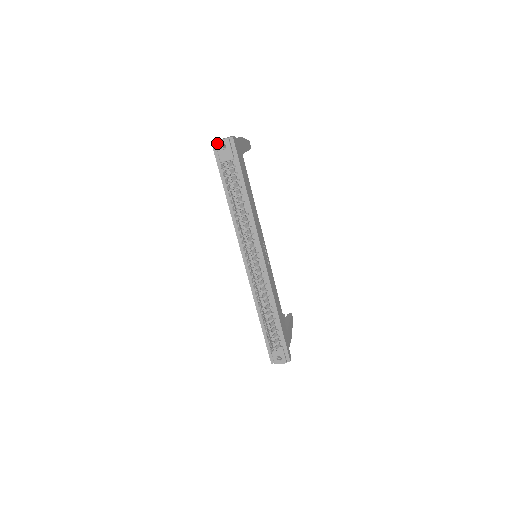
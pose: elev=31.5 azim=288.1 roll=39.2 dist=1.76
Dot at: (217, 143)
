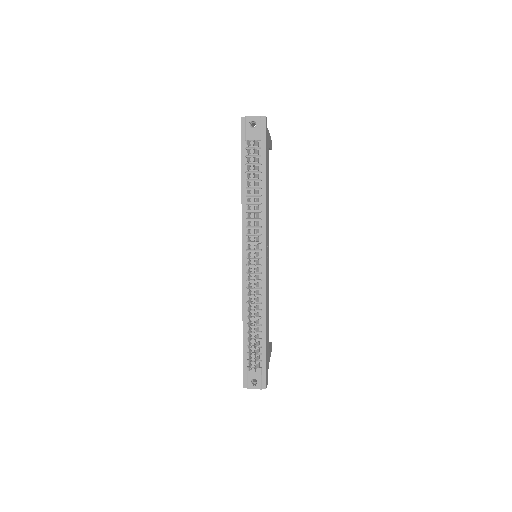
Dot at: (247, 119)
